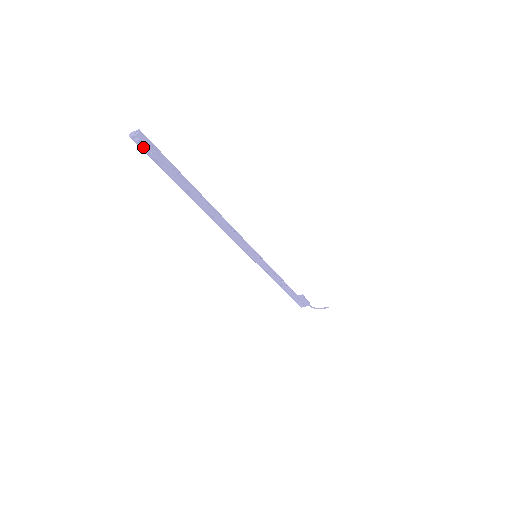
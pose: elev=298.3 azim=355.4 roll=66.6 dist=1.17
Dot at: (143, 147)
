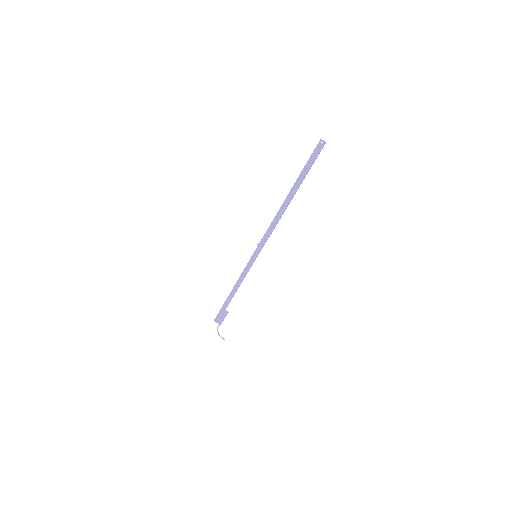
Dot at: (317, 149)
